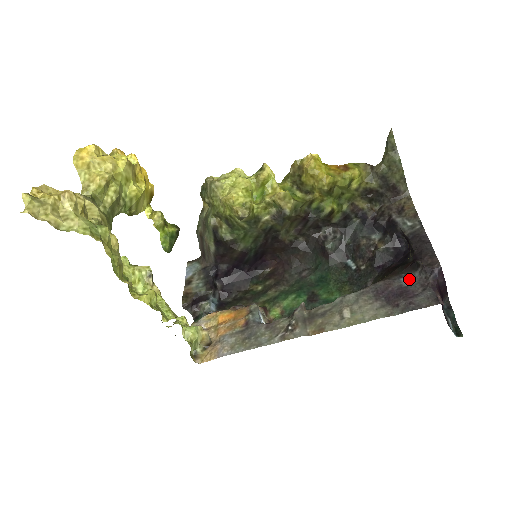
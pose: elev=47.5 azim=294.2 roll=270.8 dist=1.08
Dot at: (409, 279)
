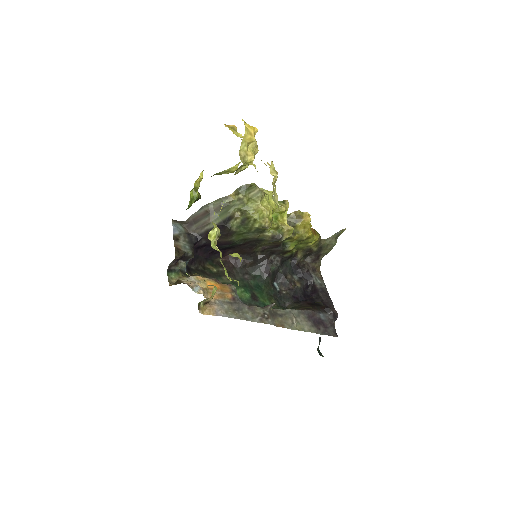
Dot at: (324, 316)
